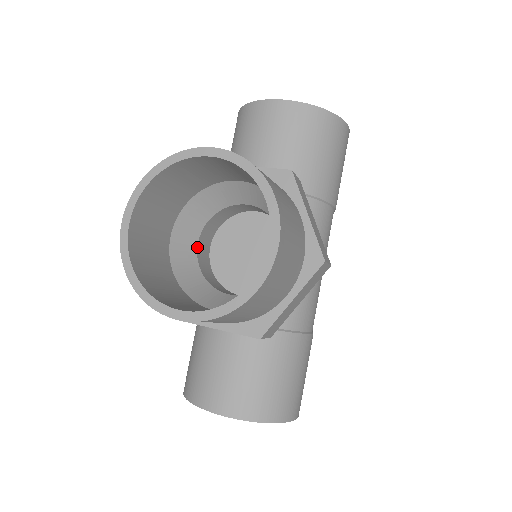
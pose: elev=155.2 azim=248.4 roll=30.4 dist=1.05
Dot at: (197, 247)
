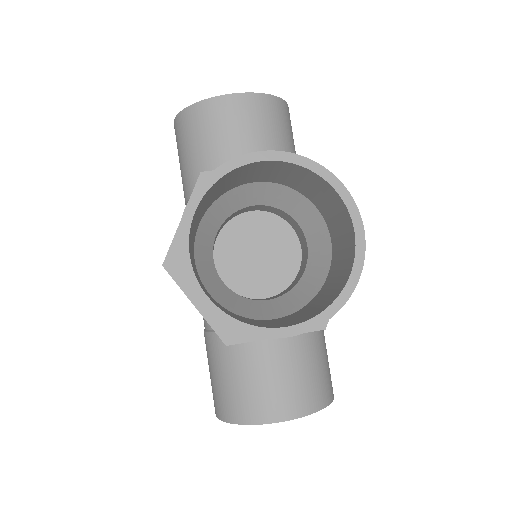
Dot at: (214, 264)
